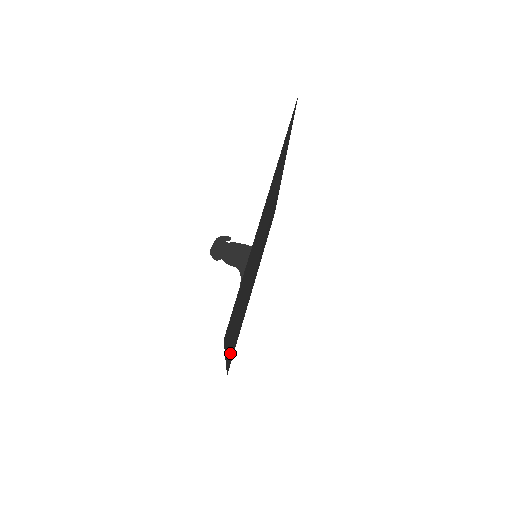
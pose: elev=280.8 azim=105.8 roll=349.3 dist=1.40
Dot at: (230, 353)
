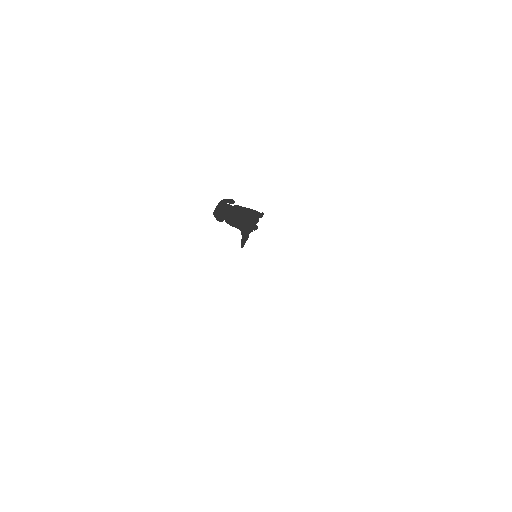
Dot at: occluded
